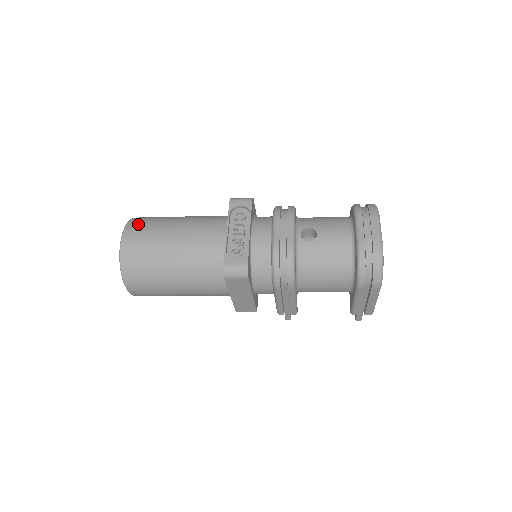
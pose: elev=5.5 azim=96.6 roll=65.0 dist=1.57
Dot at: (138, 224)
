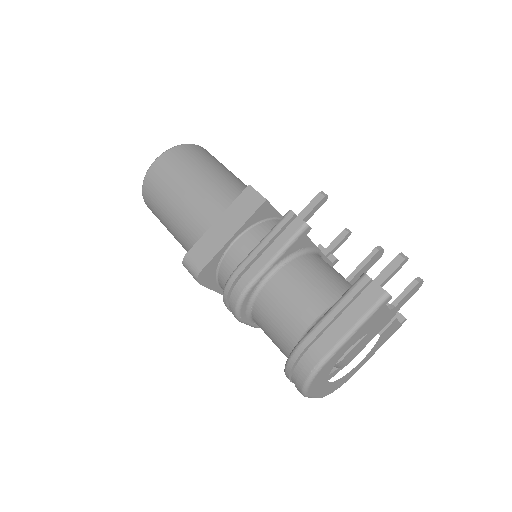
Dot at: (151, 210)
